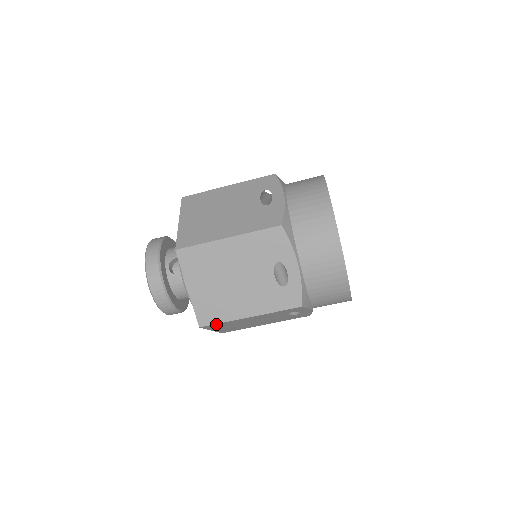
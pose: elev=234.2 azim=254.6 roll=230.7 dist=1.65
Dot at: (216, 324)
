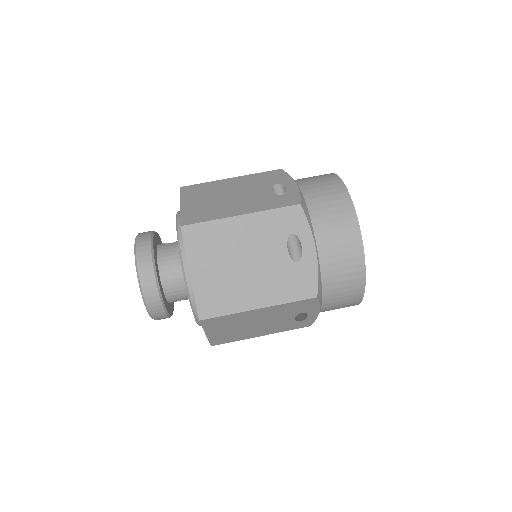
Dot at: (201, 226)
